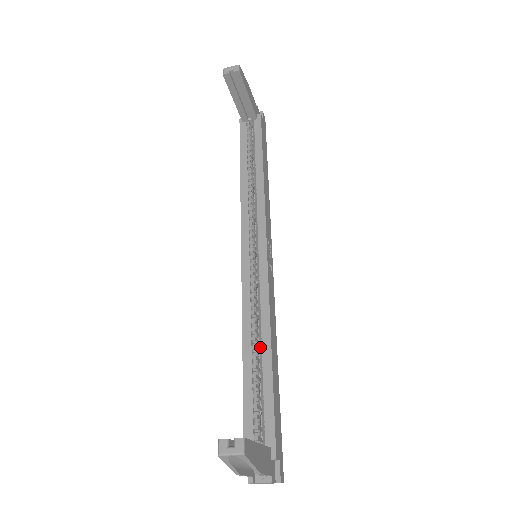
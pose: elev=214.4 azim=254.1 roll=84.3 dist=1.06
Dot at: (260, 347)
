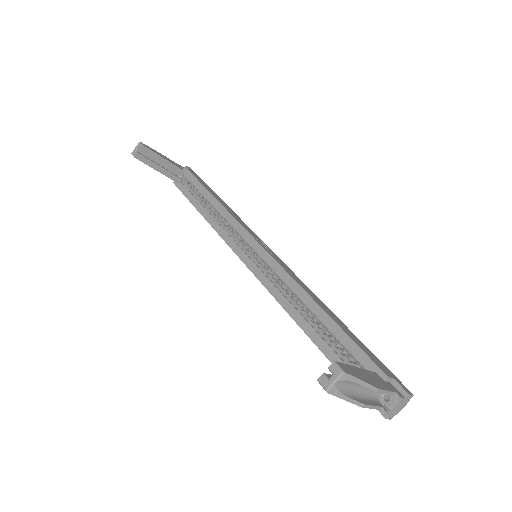
Dot at: (309, 311)
